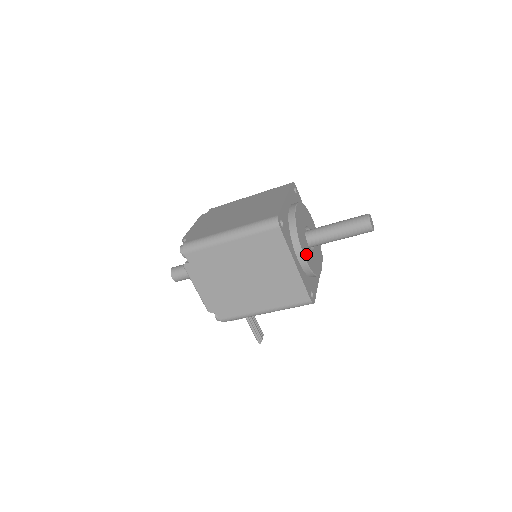
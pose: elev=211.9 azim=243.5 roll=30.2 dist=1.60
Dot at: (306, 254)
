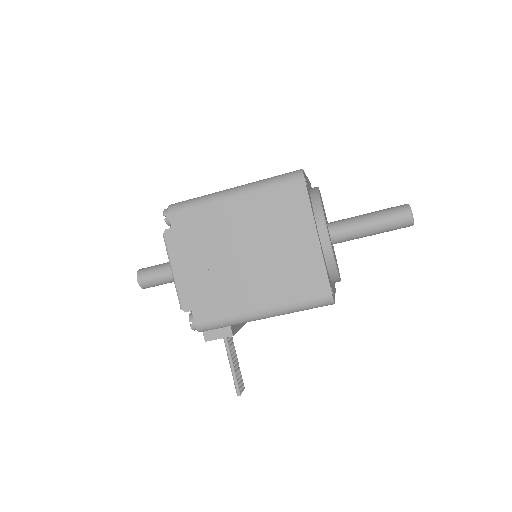
Dot at: (329, 236)
